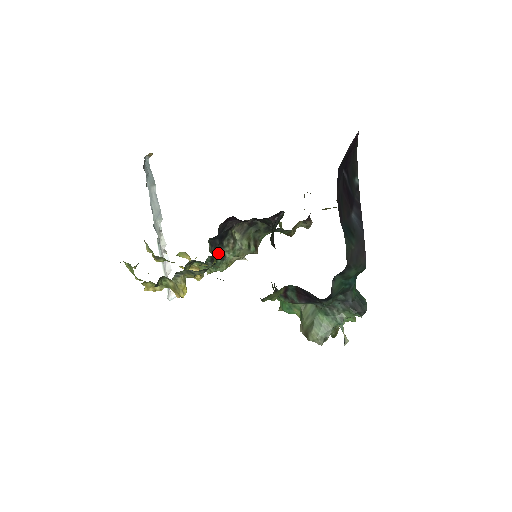
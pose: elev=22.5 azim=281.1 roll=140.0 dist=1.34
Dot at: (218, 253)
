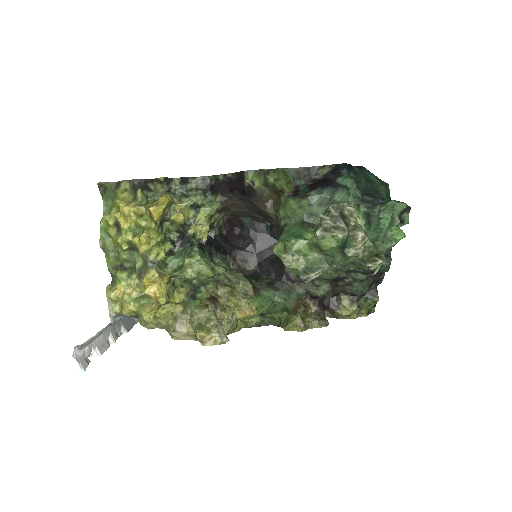
Dot at: (209, 252)
